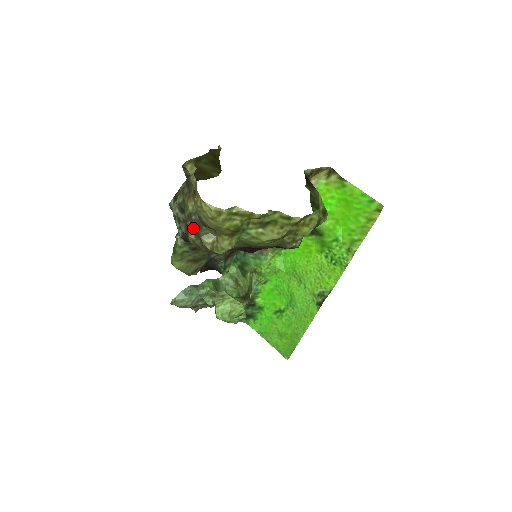
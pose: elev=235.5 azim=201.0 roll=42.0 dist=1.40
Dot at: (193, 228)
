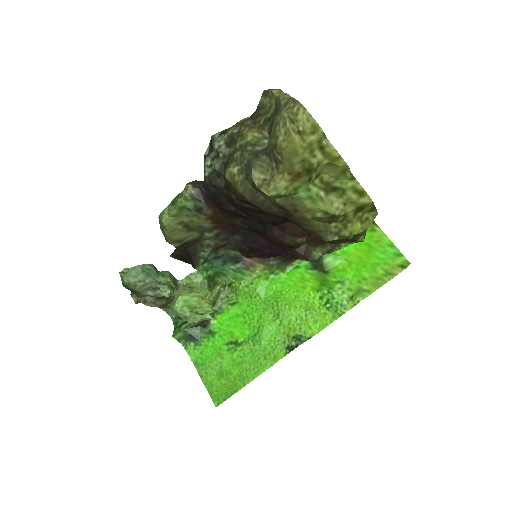
Dot at: (242, 159)
